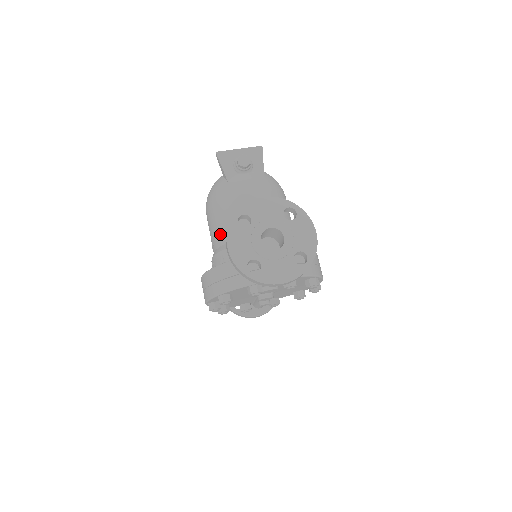
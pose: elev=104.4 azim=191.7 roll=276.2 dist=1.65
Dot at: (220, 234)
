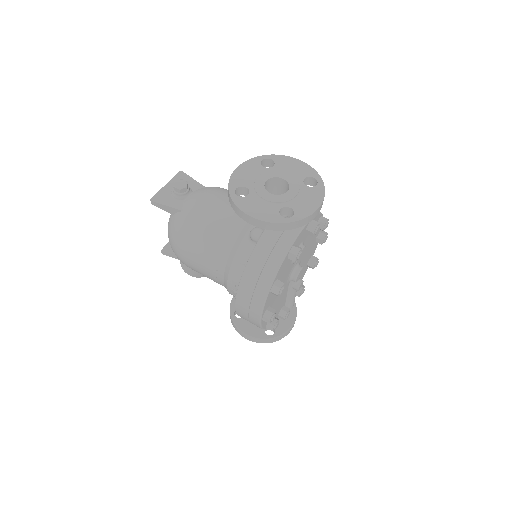
Dot at: (217, 252)
